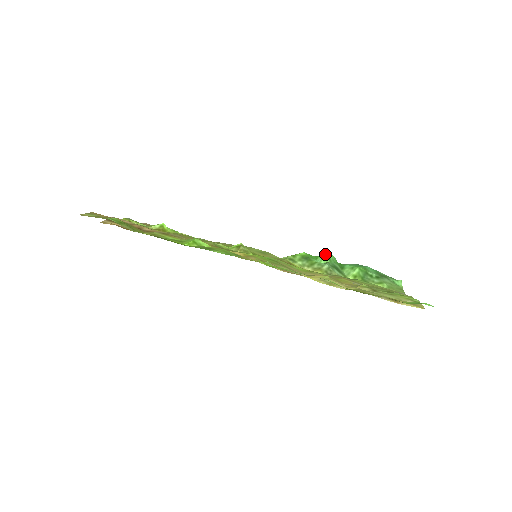
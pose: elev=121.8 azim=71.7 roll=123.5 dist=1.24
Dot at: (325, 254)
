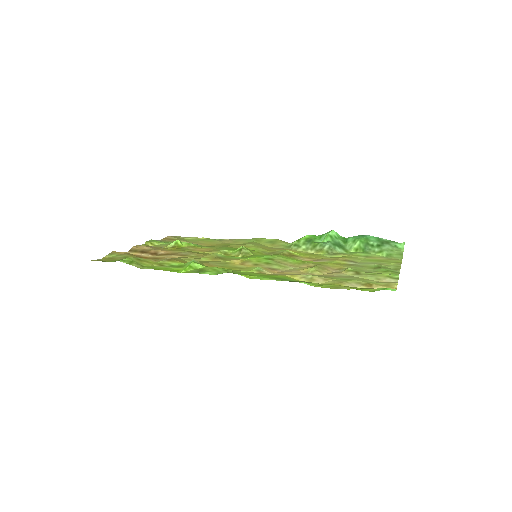
Dot at: (327, 232)
